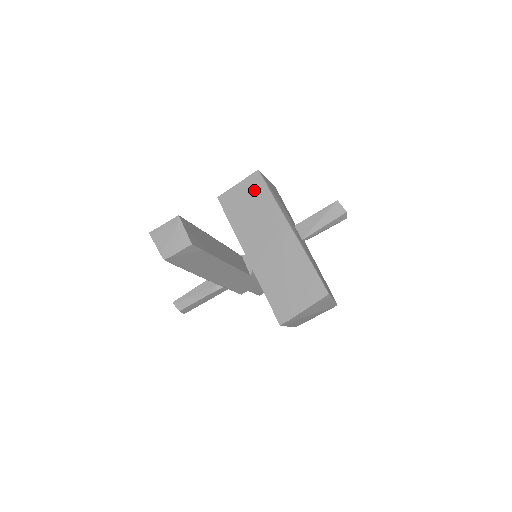
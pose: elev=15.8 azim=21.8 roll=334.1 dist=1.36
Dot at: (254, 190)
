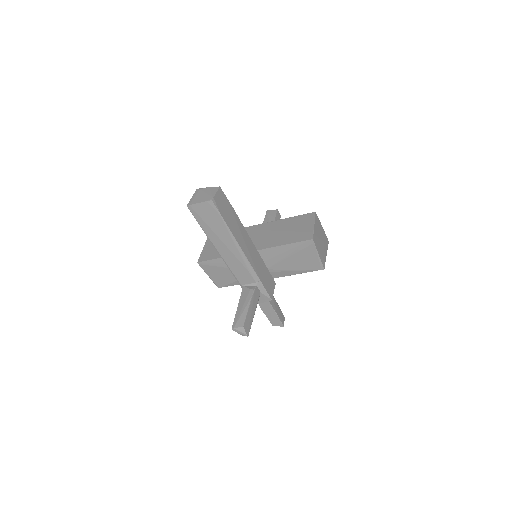
Dot at: occluded
